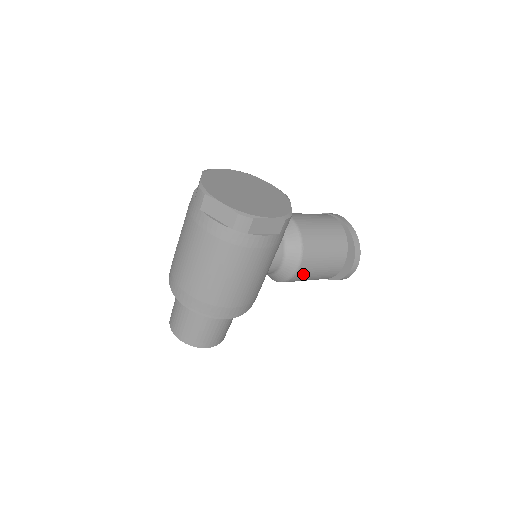
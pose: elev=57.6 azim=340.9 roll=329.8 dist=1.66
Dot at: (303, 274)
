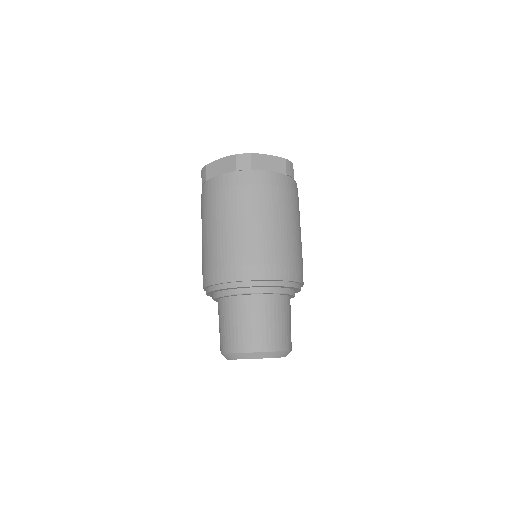
Dot at: occluded
